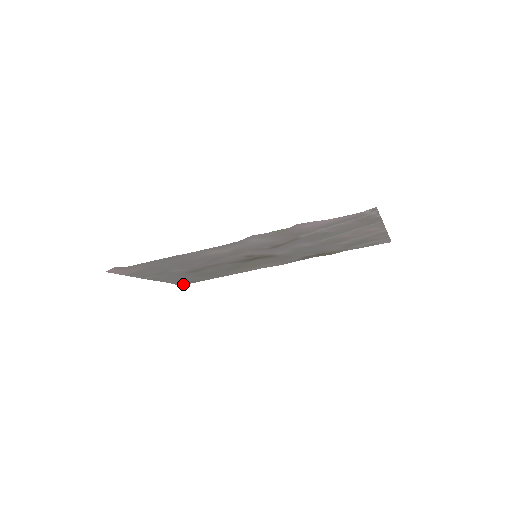
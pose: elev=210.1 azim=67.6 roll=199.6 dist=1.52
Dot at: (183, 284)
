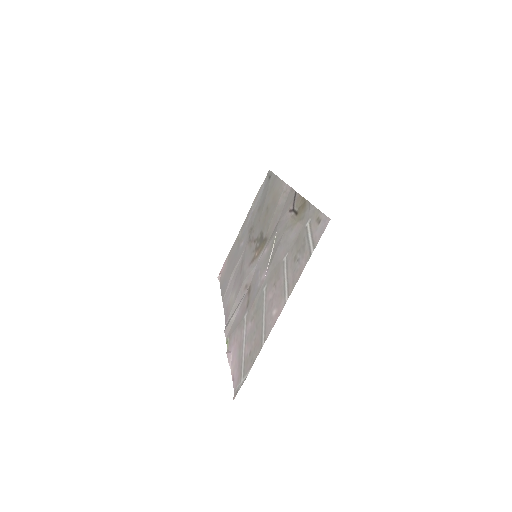
Dot at: (267, 175)
